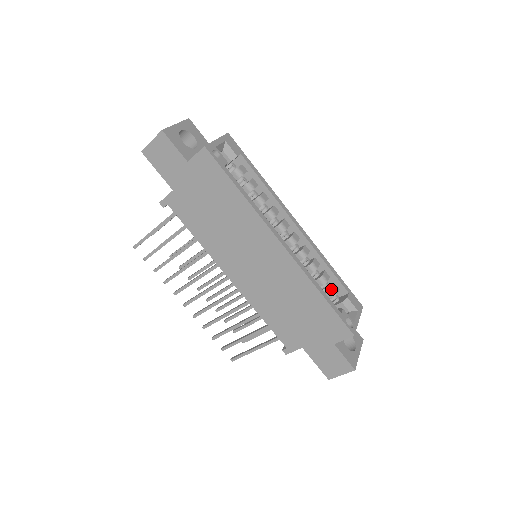
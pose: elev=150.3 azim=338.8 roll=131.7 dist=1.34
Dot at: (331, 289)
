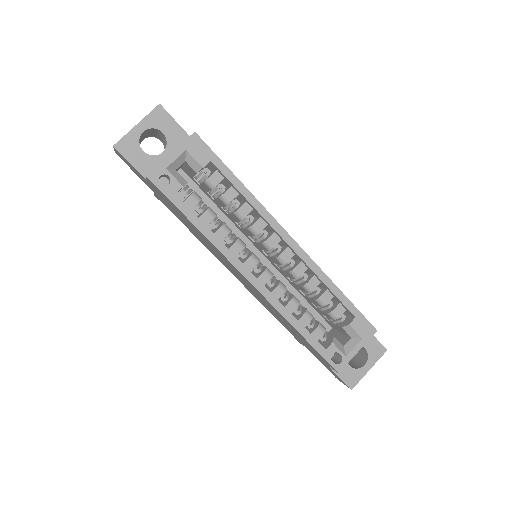
Dot at: (330, 312)
